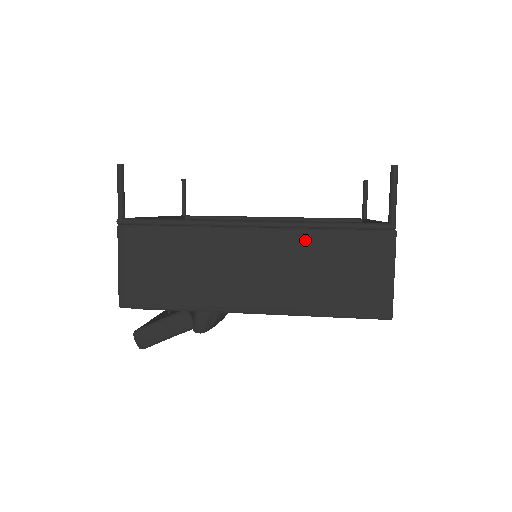
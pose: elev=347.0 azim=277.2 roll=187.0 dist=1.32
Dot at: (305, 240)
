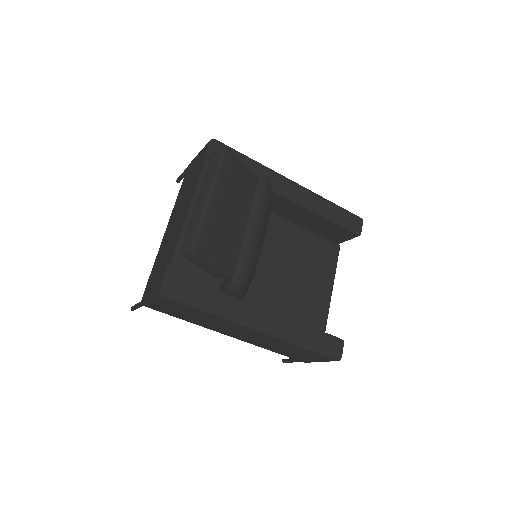
Dot at: occluded
